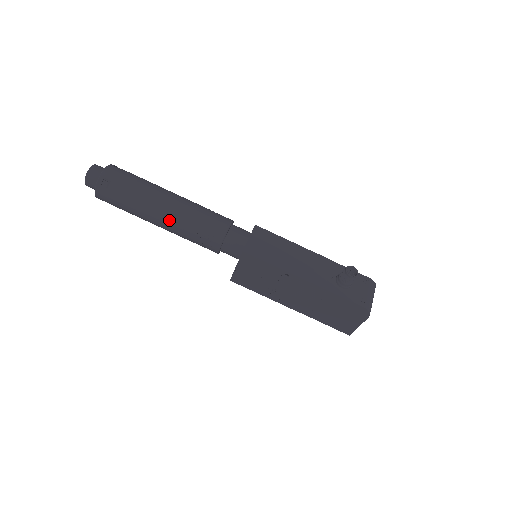
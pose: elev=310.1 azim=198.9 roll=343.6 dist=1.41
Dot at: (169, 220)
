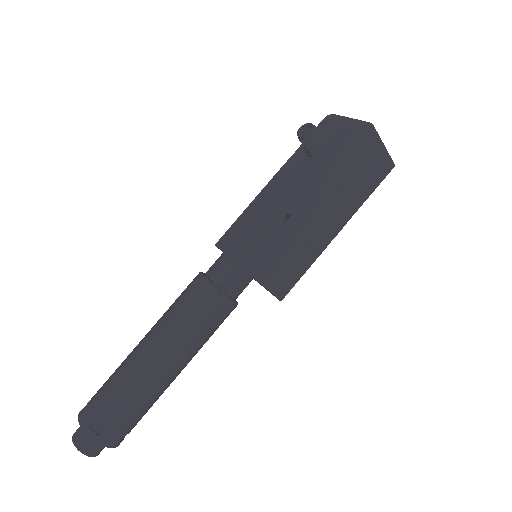
Dot at: (171, 354)
